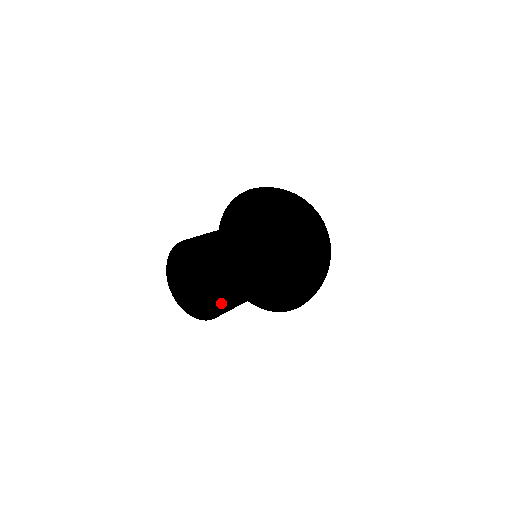
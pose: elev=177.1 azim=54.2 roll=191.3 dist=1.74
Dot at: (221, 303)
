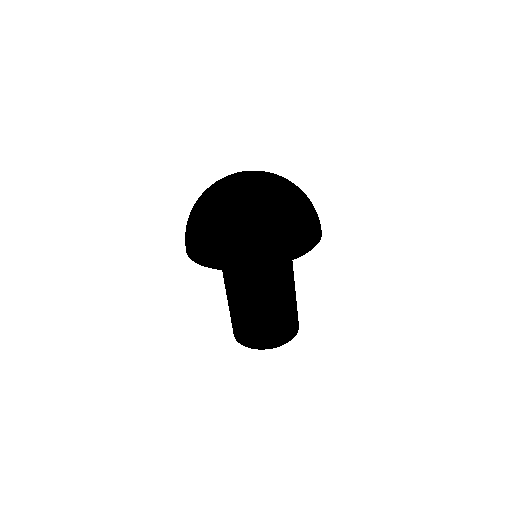
Dot at: occluded
